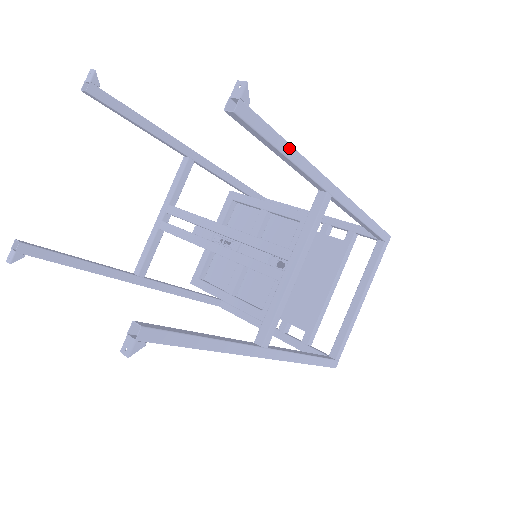
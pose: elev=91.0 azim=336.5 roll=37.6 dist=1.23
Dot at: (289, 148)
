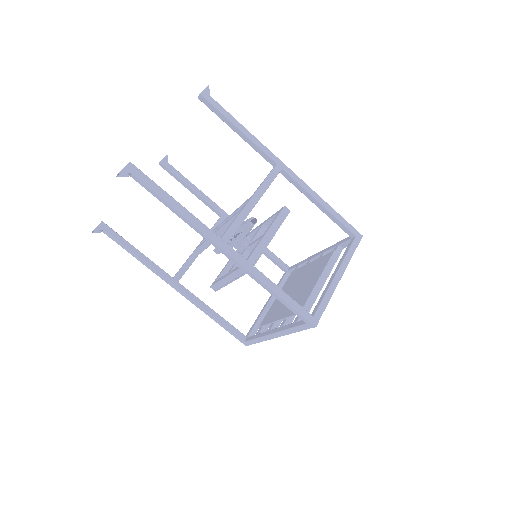
Dot at: (240, 125)
